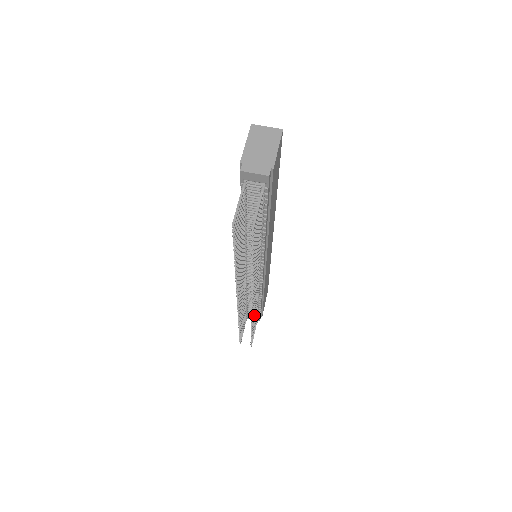
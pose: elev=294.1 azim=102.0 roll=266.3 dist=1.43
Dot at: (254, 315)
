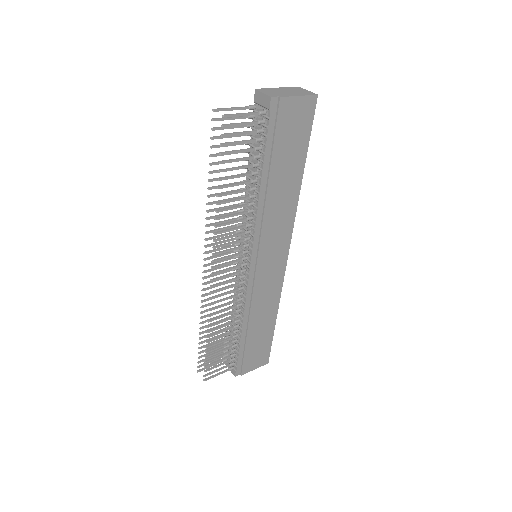
Dot at: (219, 322)
